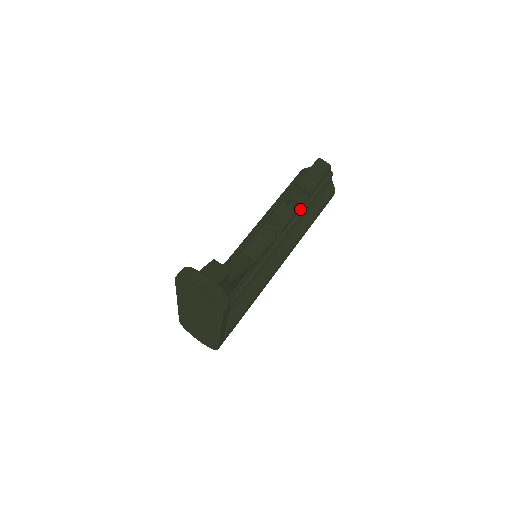
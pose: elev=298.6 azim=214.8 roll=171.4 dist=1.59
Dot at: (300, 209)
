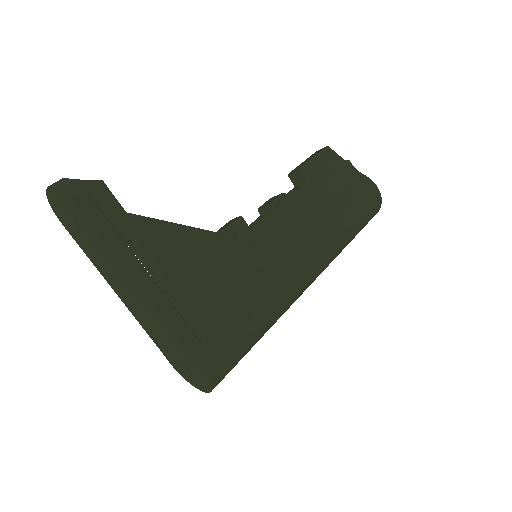
Dot at: (304, 195)
